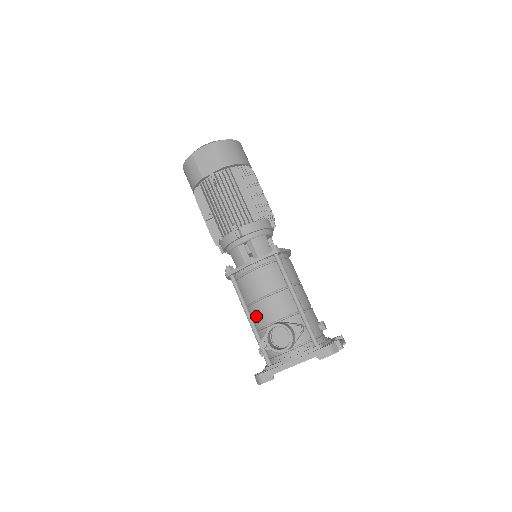
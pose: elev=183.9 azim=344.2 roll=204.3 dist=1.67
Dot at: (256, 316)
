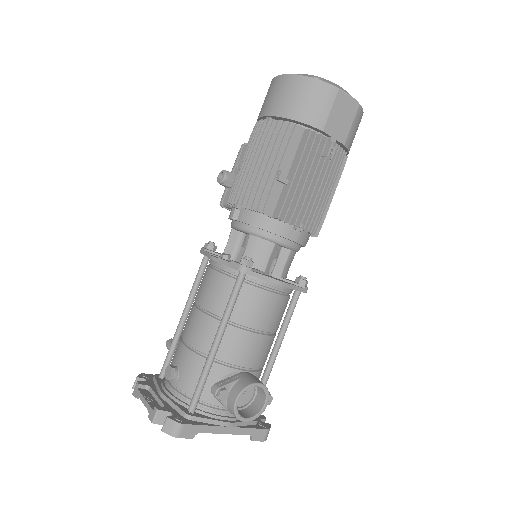
Dot at: (227, 343)
